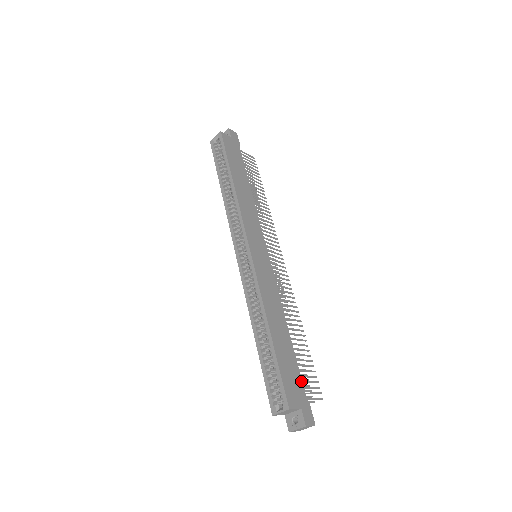
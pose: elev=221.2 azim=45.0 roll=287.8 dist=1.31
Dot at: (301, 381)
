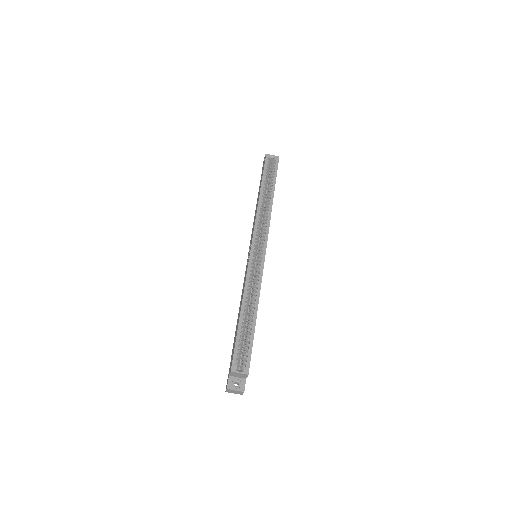
Dot at: occluded
